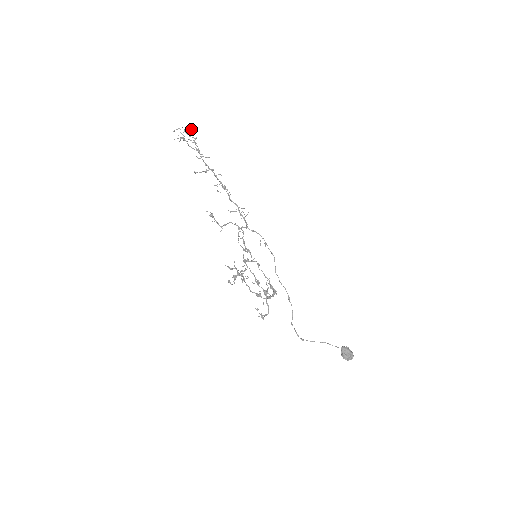
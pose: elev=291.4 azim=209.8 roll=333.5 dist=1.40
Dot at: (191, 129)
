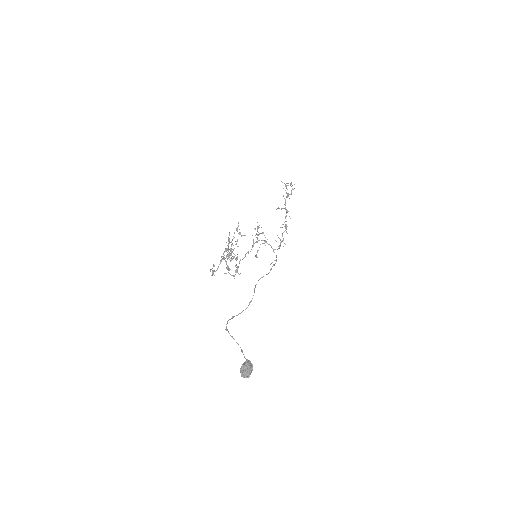
Dot at: occluded
